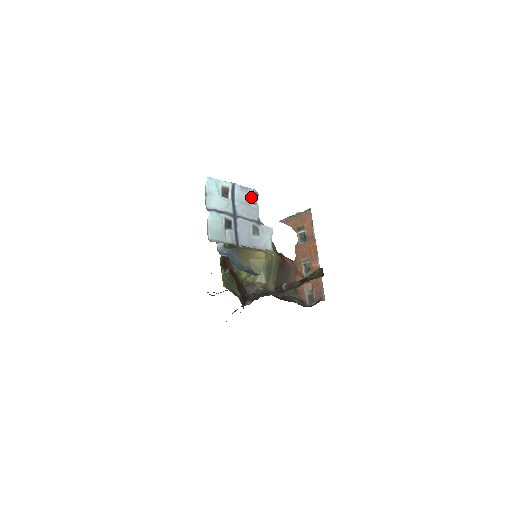
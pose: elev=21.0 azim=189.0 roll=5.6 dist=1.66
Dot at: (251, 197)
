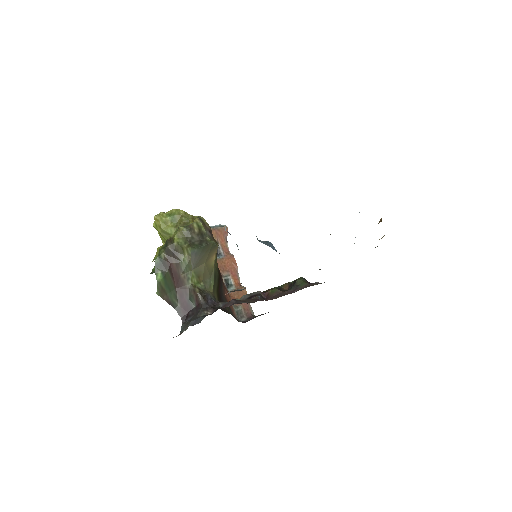
Dot at: occluded
